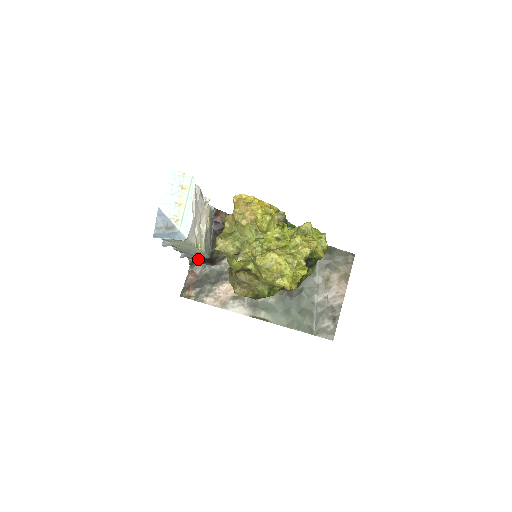
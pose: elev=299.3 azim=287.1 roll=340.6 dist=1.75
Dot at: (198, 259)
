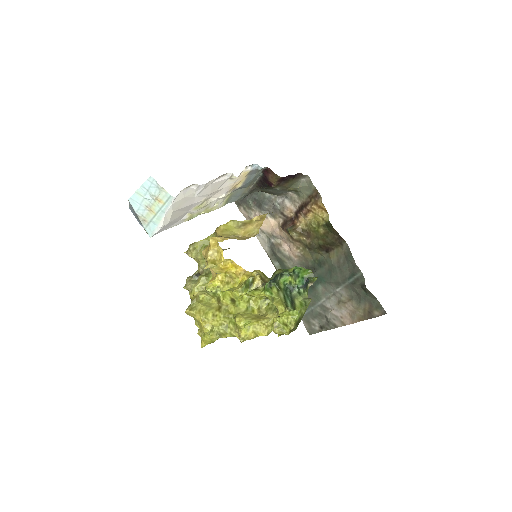
Dot at: occluded
